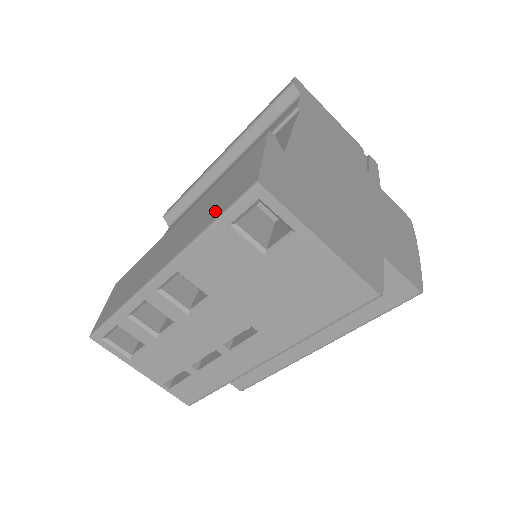
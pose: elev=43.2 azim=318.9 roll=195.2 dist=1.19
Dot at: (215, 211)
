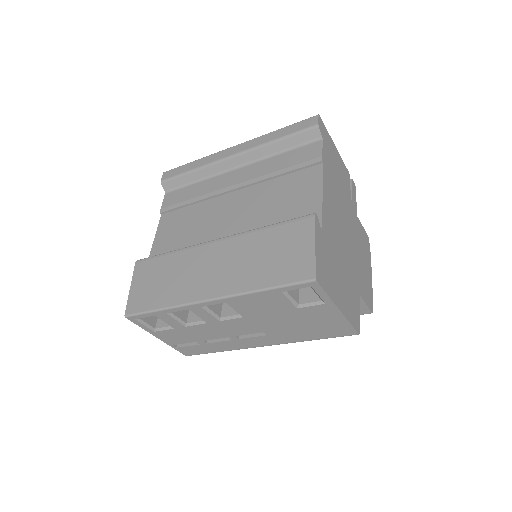
Dot at: (269, 275)
